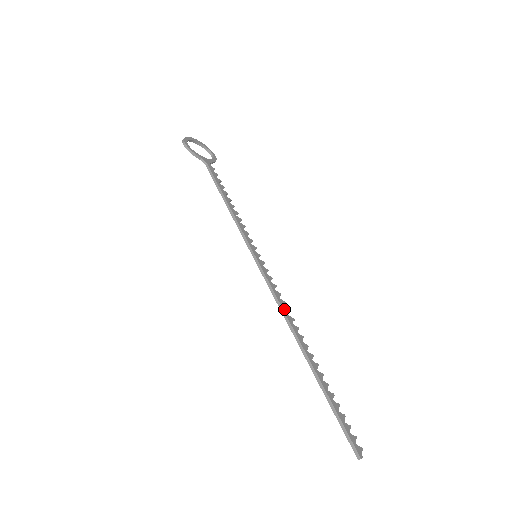
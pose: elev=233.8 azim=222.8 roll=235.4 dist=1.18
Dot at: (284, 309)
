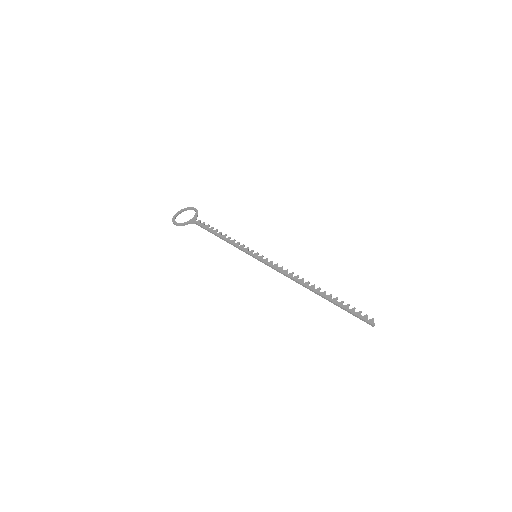
Dot at: (289, 275)
